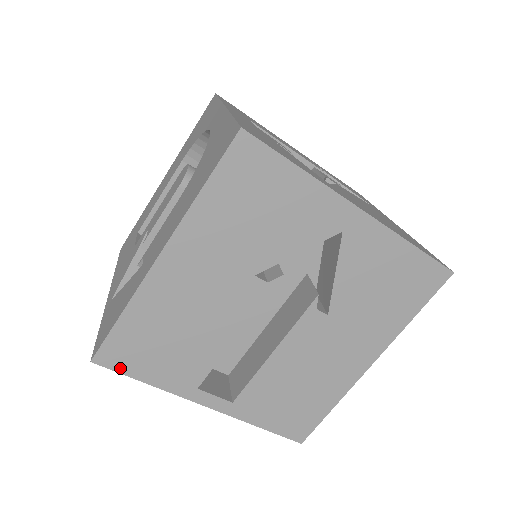
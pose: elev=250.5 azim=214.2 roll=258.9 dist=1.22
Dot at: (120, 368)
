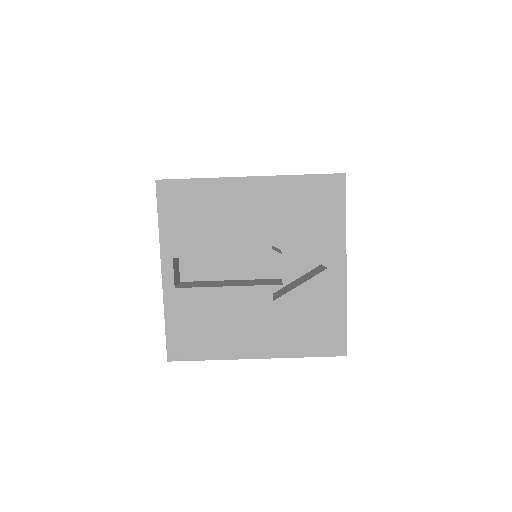
Dot at: (161, 200)
